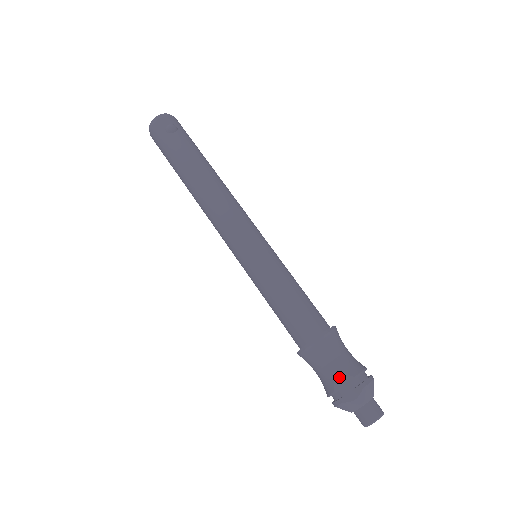
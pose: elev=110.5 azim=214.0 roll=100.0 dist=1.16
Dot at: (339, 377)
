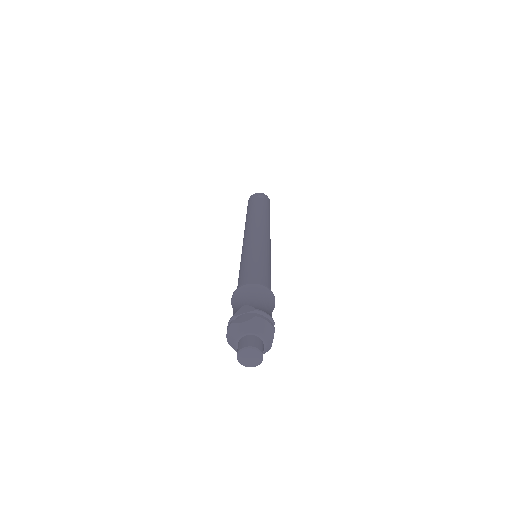
Dot at: (244, 307)
